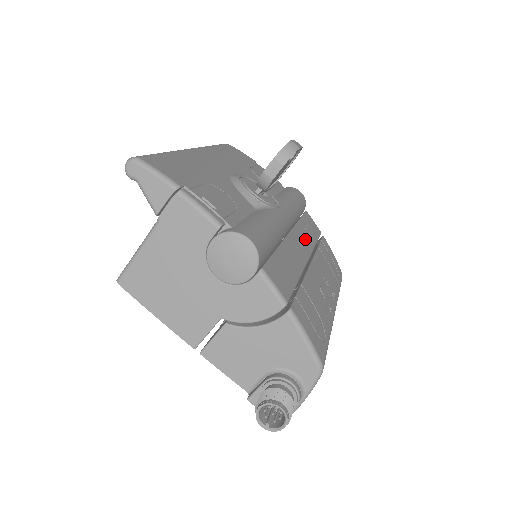
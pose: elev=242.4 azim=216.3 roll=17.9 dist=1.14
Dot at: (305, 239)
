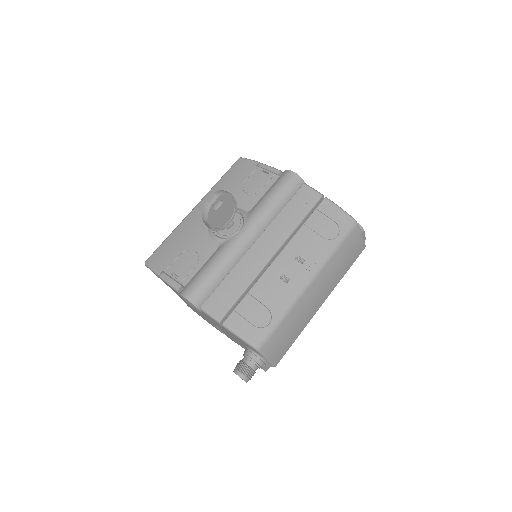
Dot at: (279, 232)
